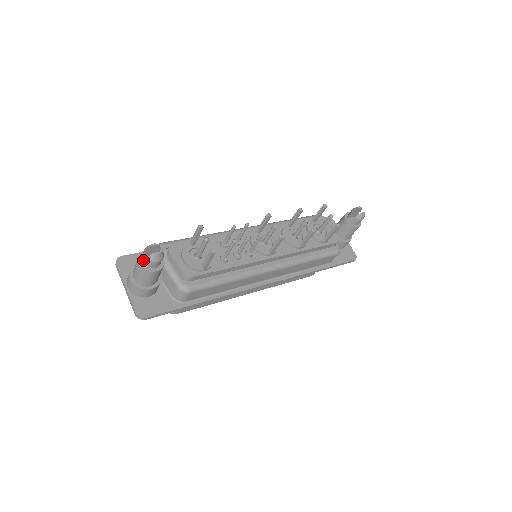
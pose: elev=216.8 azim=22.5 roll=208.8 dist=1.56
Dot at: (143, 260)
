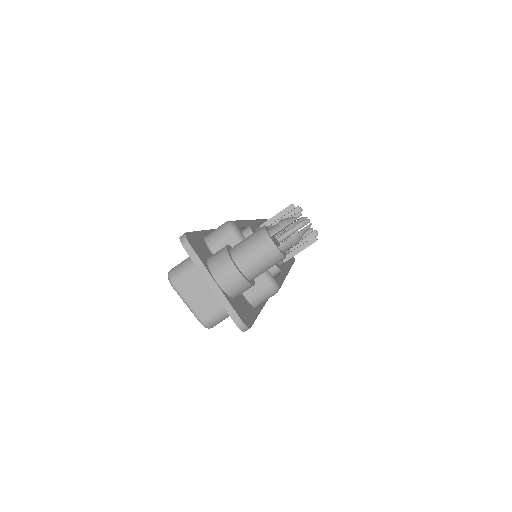
Dot at: (273, 239)
